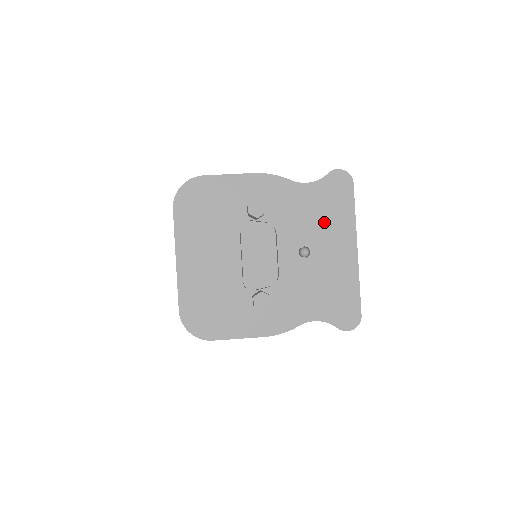
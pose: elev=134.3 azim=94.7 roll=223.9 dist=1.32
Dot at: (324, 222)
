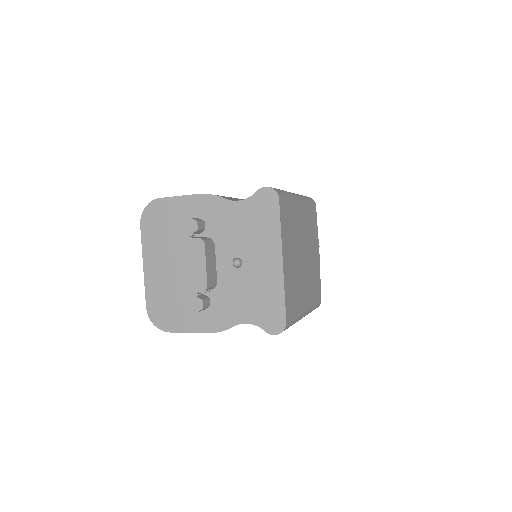
Dot at: (253, 236)
